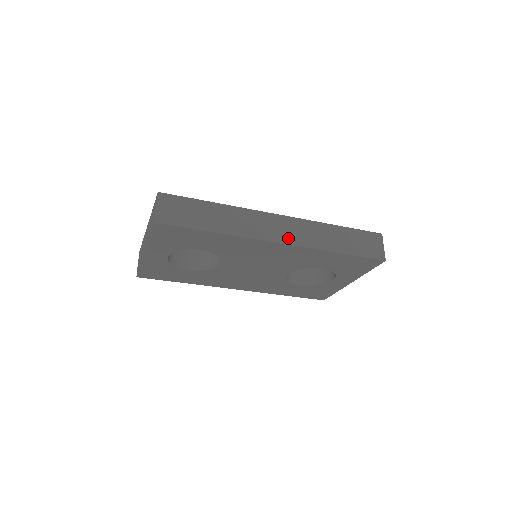
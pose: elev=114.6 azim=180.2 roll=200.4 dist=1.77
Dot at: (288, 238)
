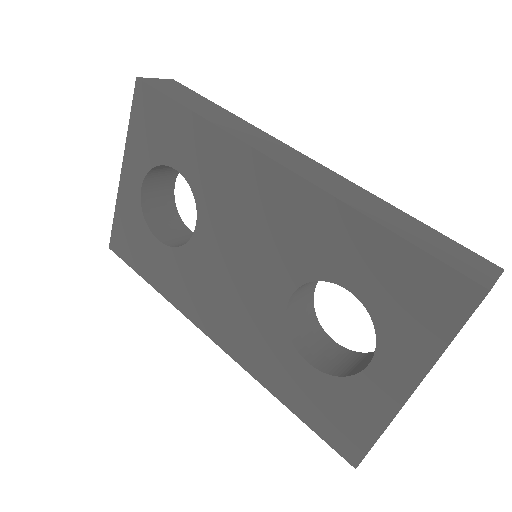
Dot at: (295, 167)
